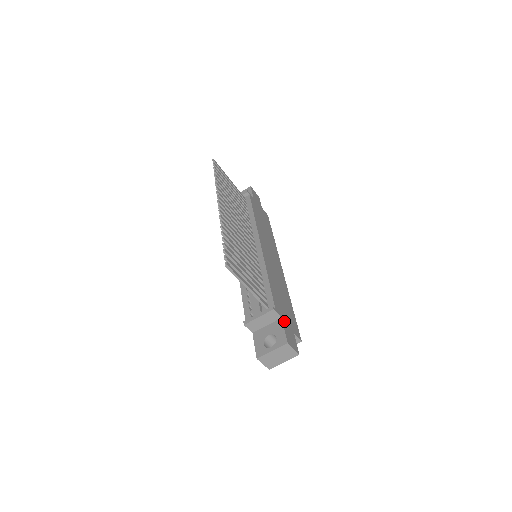
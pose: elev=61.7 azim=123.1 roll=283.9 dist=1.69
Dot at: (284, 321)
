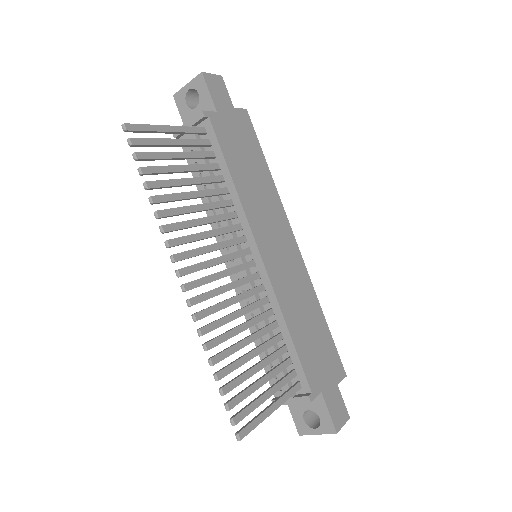
Dot at: (325, 391)
